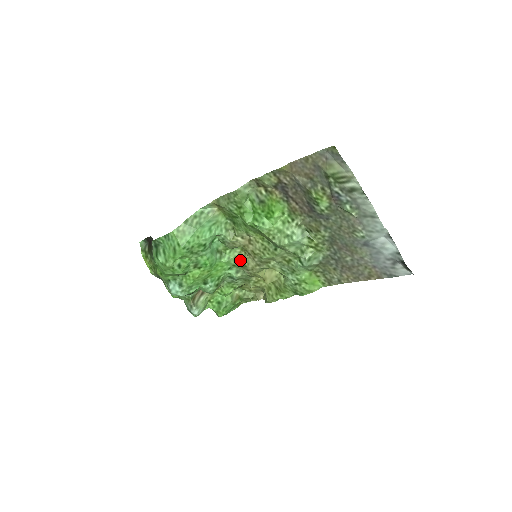
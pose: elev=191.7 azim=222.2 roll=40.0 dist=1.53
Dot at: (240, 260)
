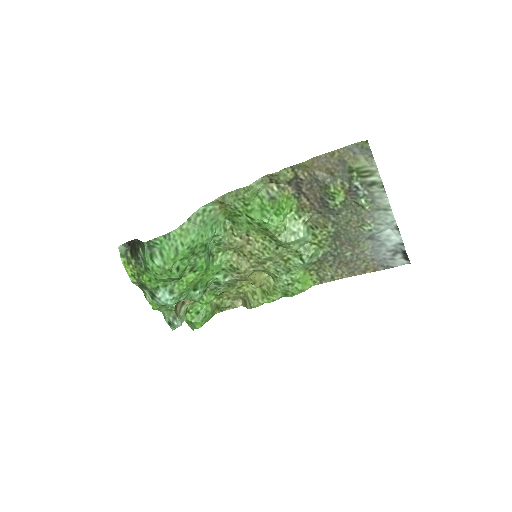
Dot at: (233, 263)
